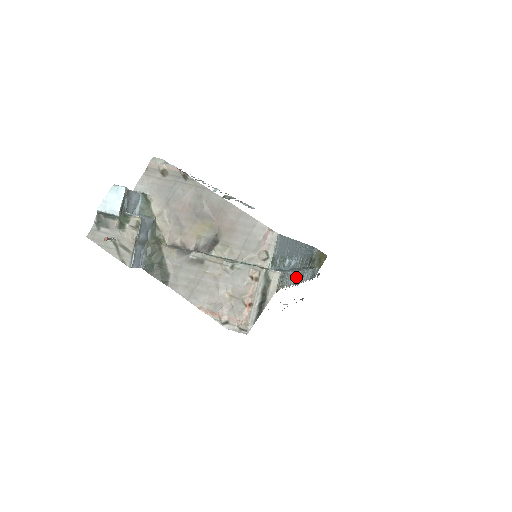
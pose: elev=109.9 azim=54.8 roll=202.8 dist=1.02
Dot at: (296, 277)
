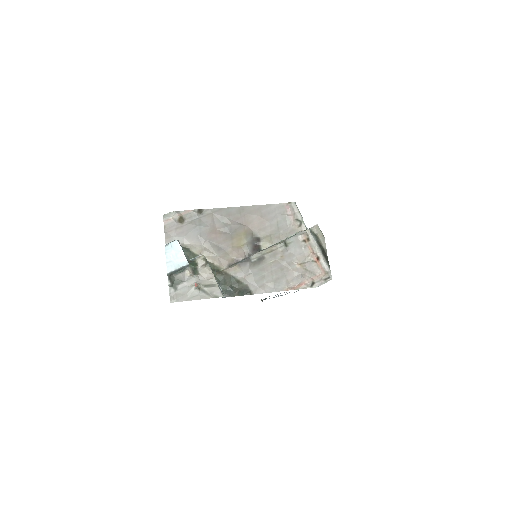
Dot at: occluded
